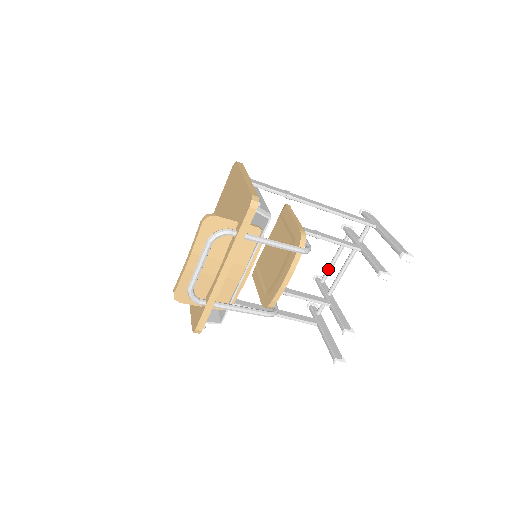
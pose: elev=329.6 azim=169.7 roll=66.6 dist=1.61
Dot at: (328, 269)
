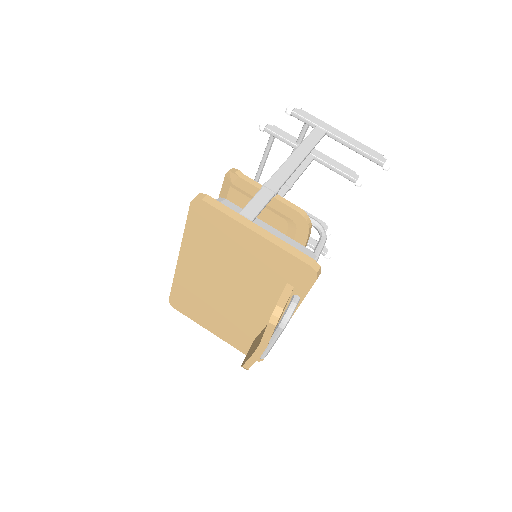
Dot at: (260, 173)
